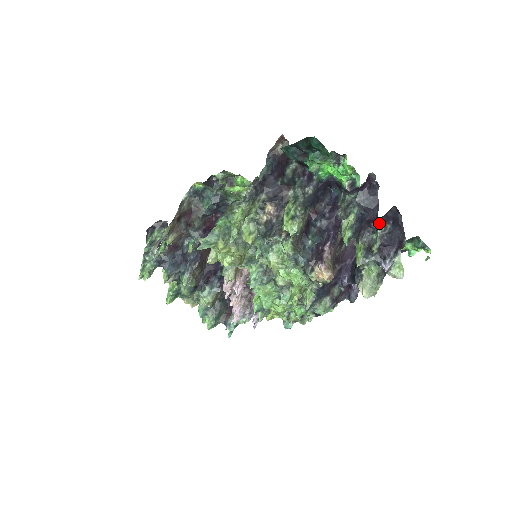
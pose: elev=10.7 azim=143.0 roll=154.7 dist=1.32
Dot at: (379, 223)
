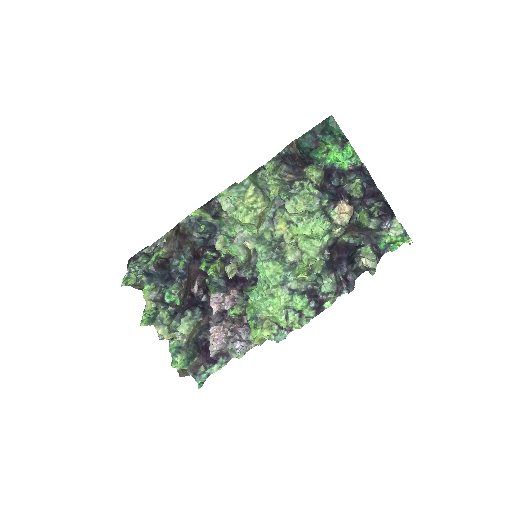
Dot at: (374, 201)
